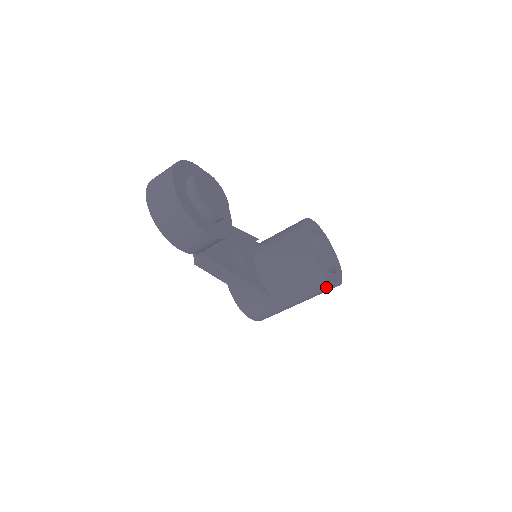
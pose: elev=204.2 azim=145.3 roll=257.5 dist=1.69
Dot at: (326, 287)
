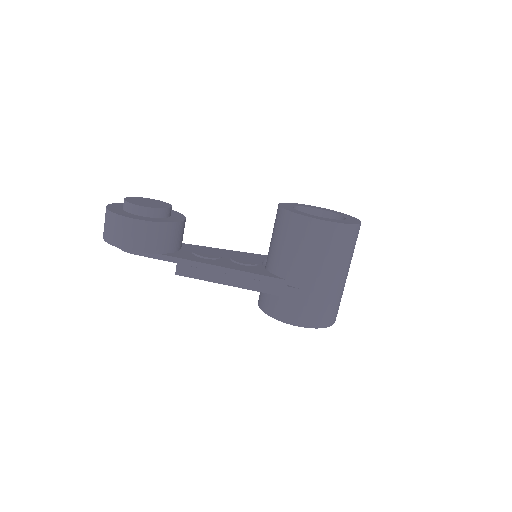
Dot at: (326, 231)
